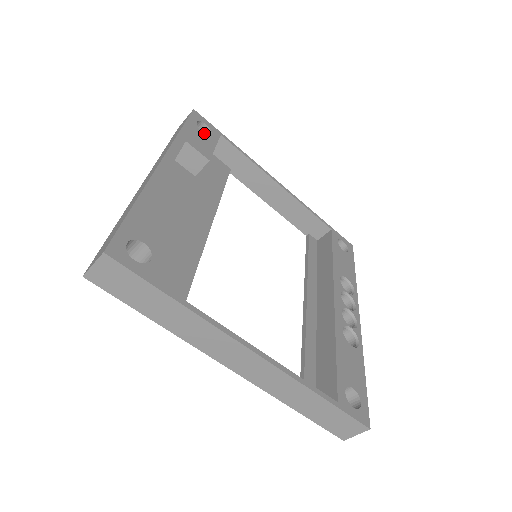
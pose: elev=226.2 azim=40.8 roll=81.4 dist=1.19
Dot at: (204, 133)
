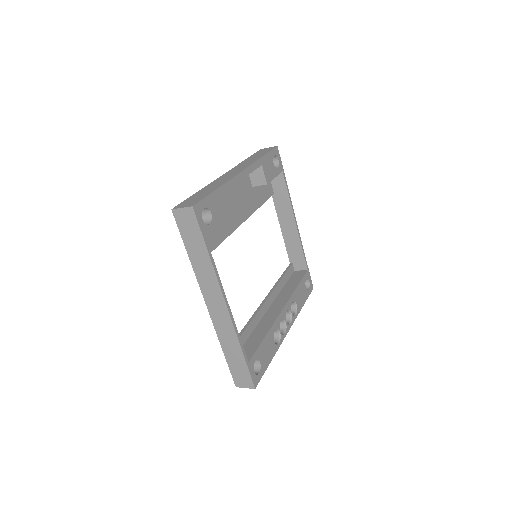
Dot at: occluded
